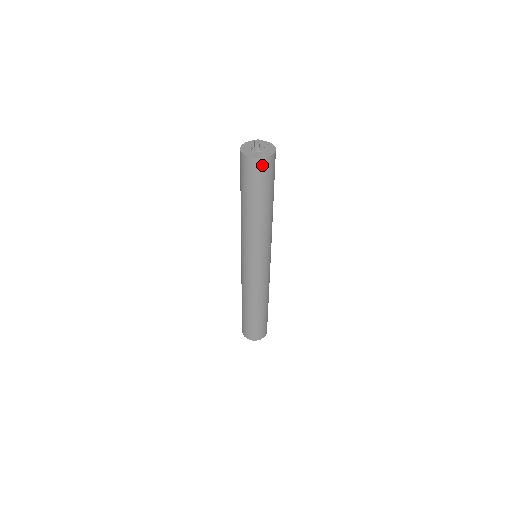
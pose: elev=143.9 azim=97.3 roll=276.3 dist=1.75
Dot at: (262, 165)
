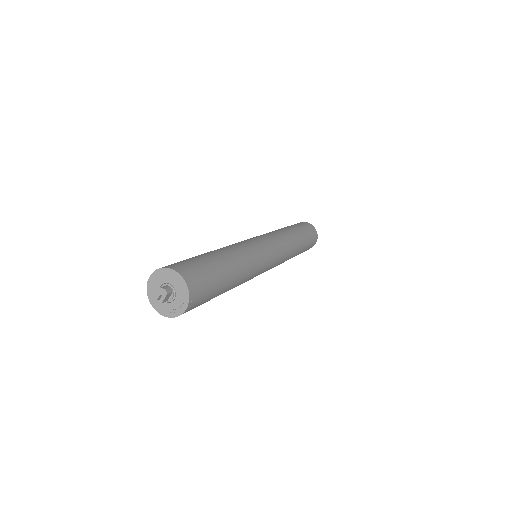
Dot at: occluded
